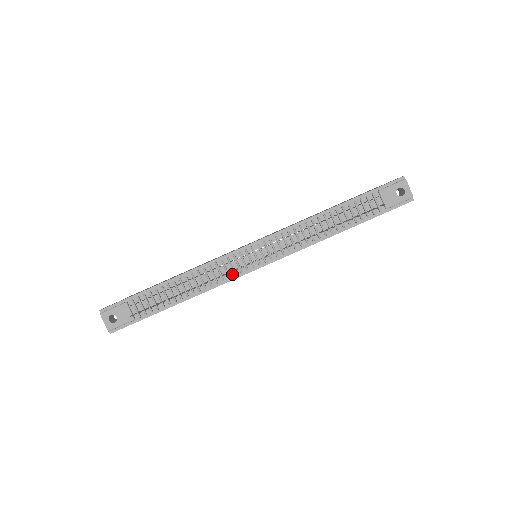
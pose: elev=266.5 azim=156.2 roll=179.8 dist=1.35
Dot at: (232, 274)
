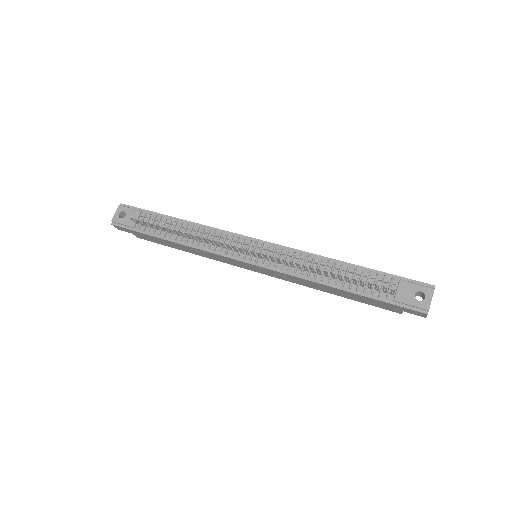
Dot at: (225, 251)
